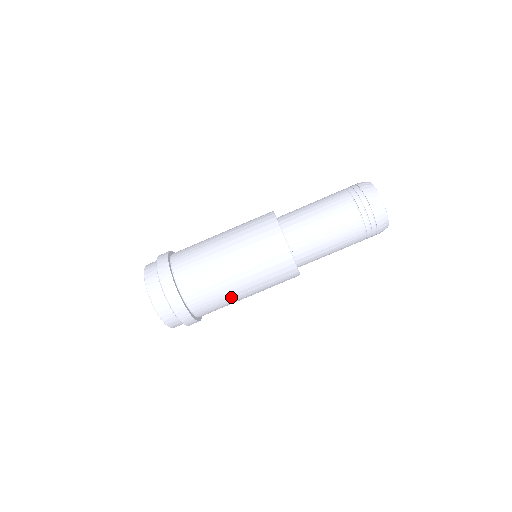
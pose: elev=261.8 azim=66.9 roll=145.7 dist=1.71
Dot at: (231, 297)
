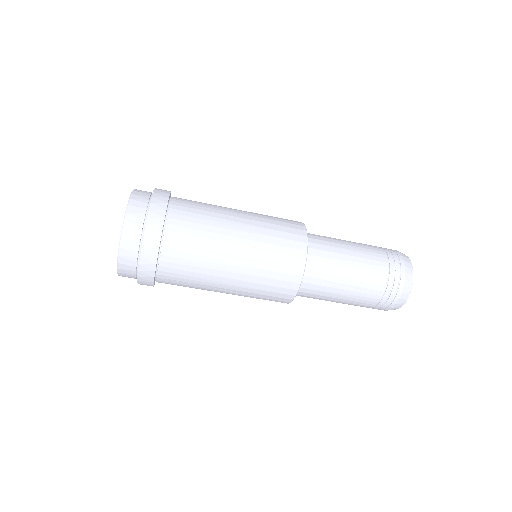
Dot at: (208, 287)
